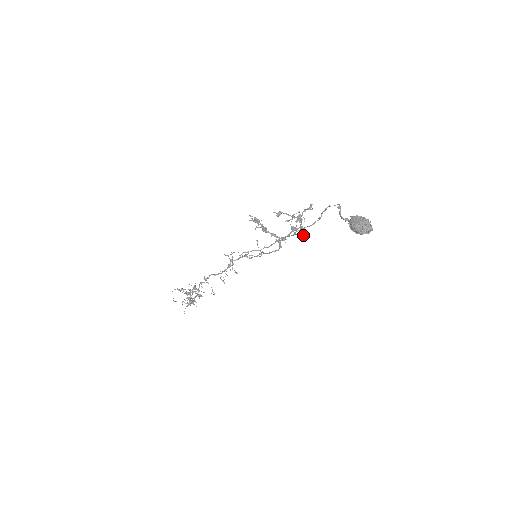
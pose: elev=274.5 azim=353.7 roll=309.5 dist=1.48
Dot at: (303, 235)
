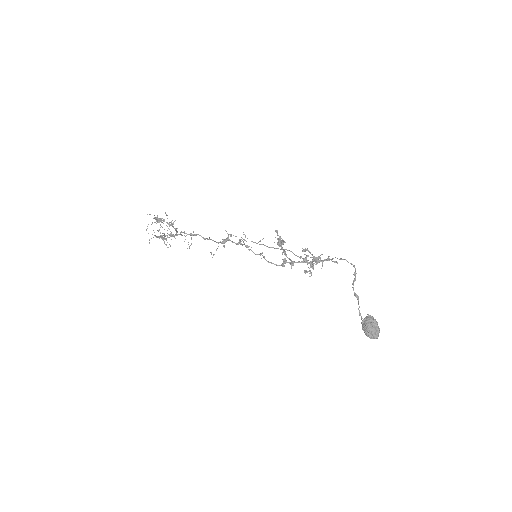
Dot at: (311, 275)
